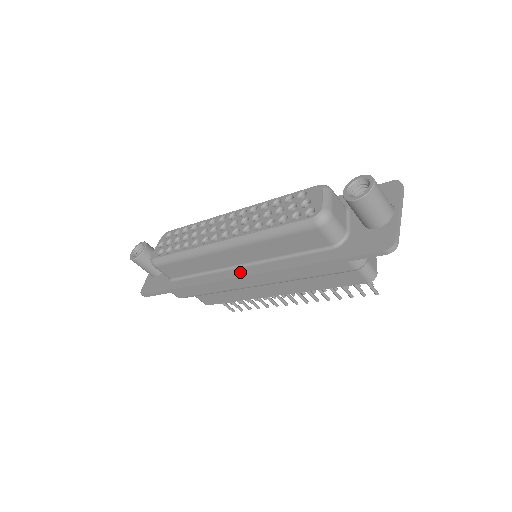
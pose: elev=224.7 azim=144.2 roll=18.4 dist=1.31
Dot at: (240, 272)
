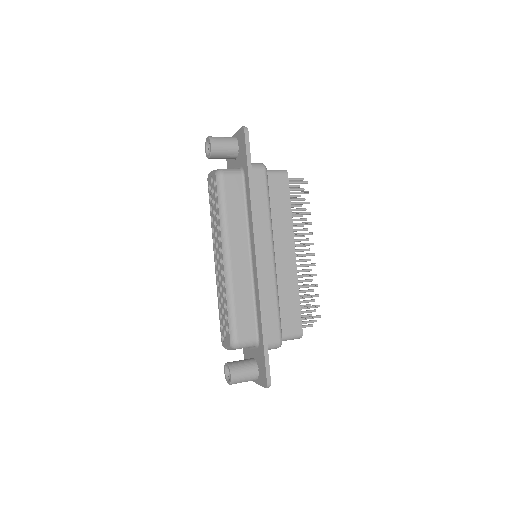
Dot at: occluded
